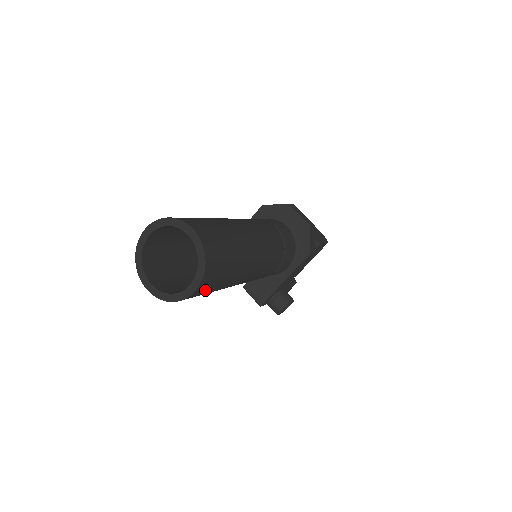
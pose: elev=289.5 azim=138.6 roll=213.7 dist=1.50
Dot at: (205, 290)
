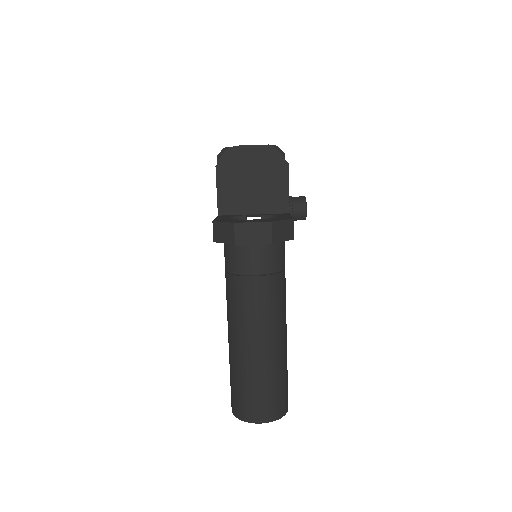
Dot at: occluded
